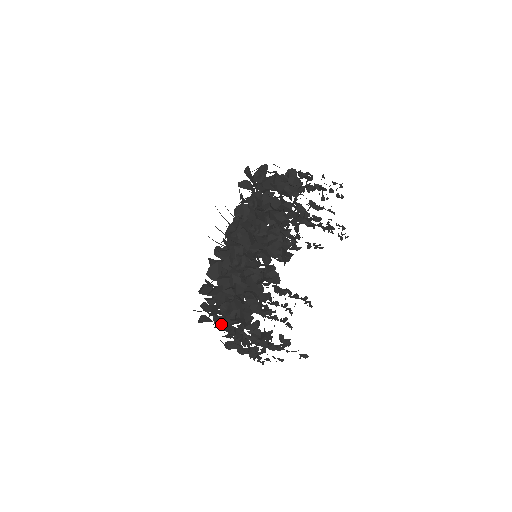
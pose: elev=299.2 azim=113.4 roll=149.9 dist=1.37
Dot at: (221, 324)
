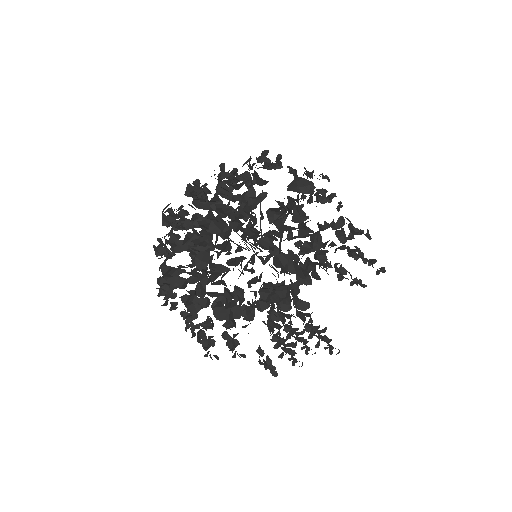
Dot at: (189, 302)
